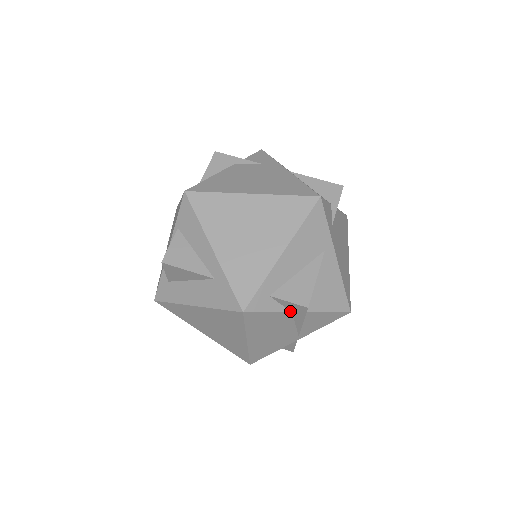
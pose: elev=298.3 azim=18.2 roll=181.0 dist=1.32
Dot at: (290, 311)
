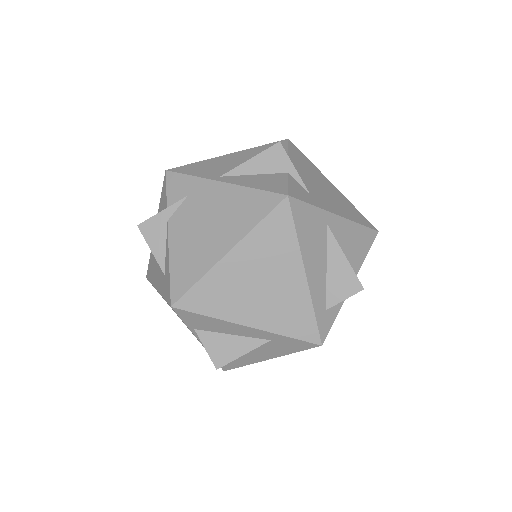
Dot at: occluded
